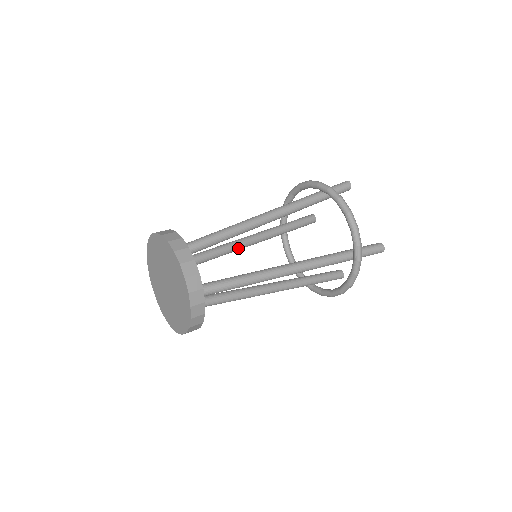
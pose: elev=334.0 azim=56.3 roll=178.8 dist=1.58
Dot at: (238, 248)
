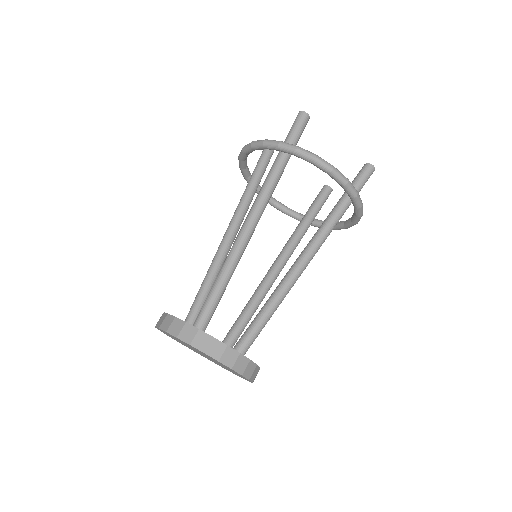
Dot at: (229, 250)
